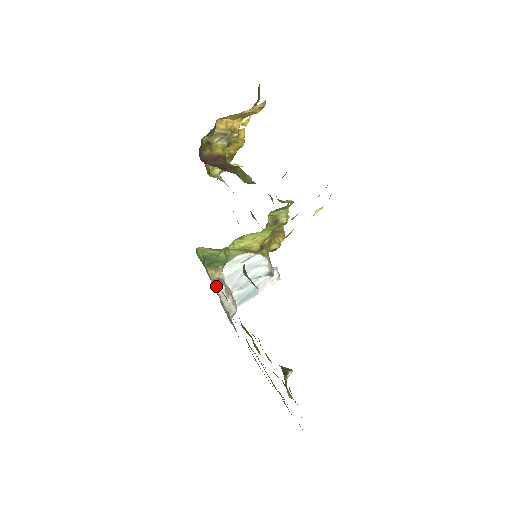
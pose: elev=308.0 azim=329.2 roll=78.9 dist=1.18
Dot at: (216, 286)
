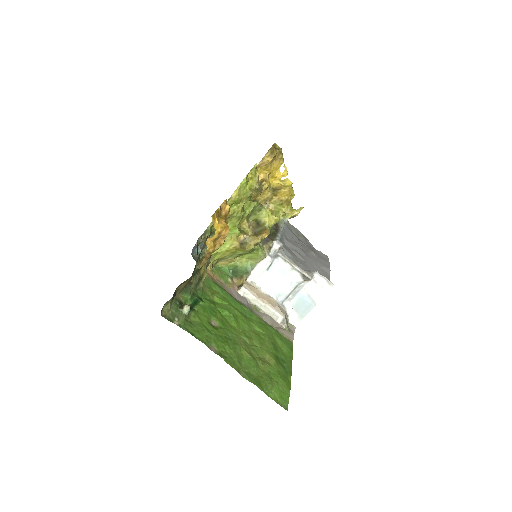
Dot at: (238, 289)
